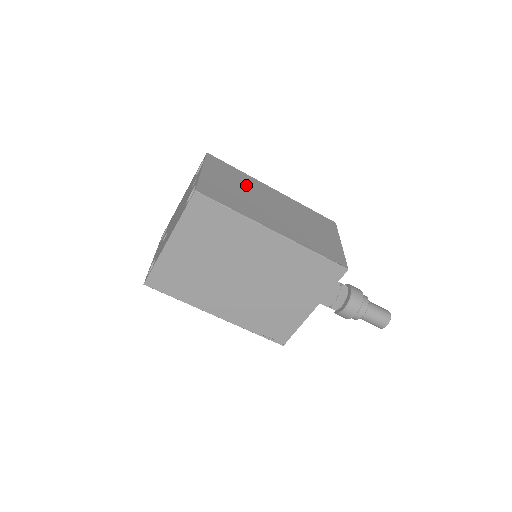
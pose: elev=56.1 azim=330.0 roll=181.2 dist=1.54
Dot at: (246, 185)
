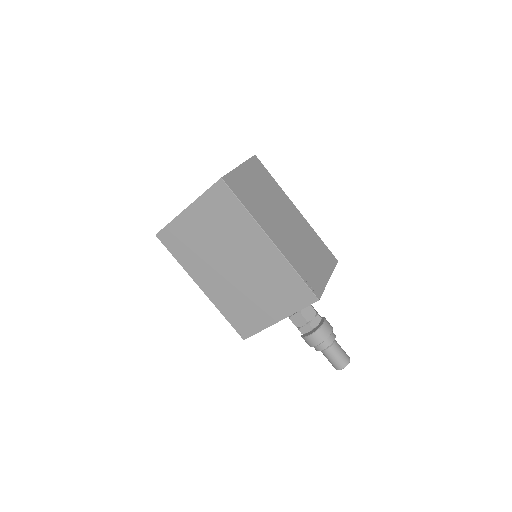
Dot at: (272, 194)
